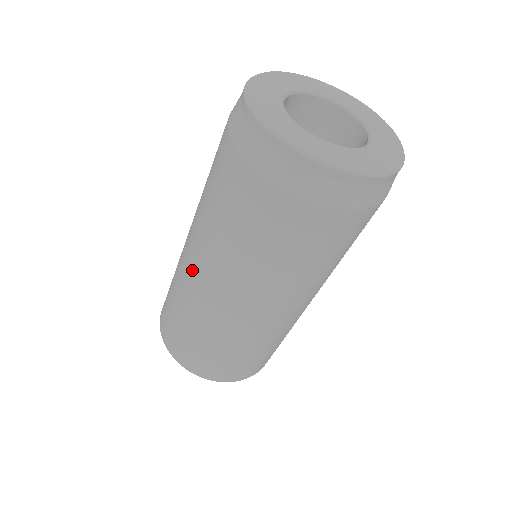
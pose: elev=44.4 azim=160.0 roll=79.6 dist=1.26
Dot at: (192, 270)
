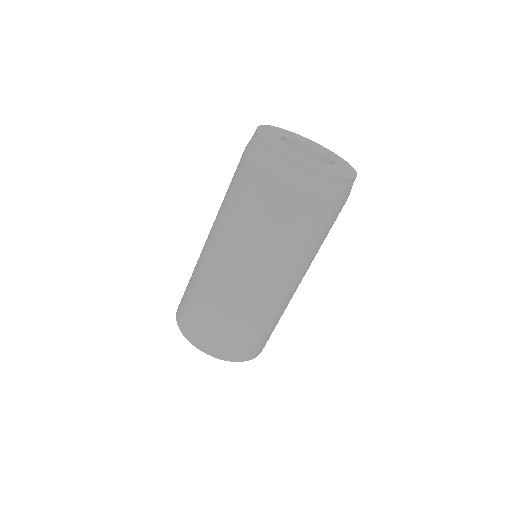
Dot at: occluded
